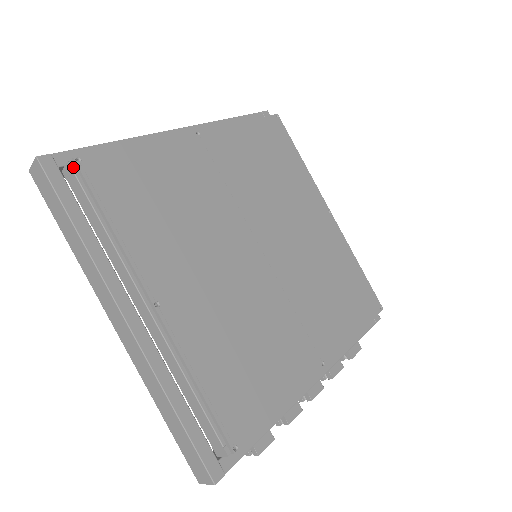
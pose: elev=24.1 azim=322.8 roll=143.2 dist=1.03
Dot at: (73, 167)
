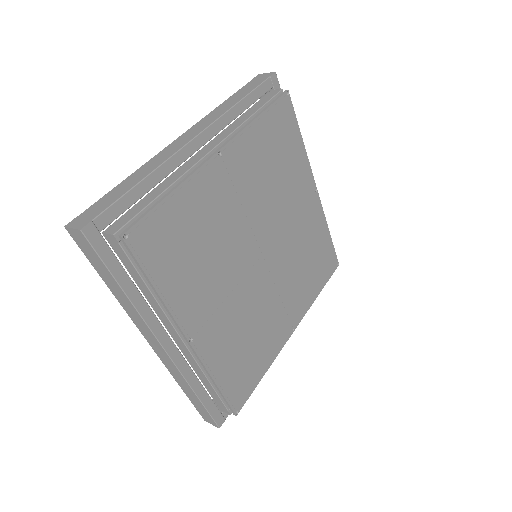
Dot at: (118, 239)
